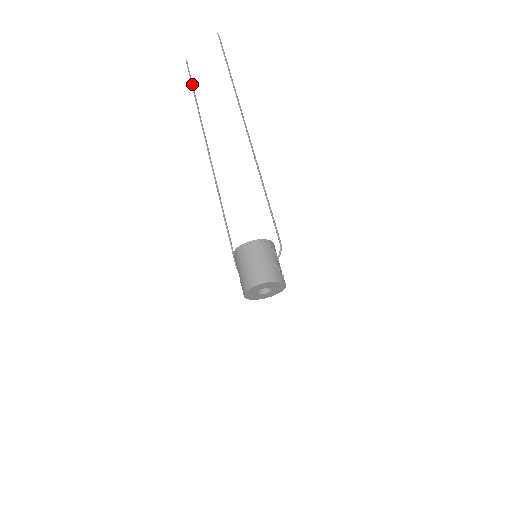
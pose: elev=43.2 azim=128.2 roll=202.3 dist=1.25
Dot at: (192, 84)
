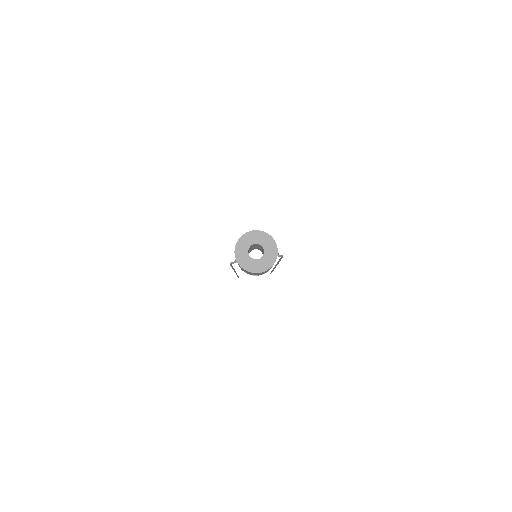
Dot at: occluded
